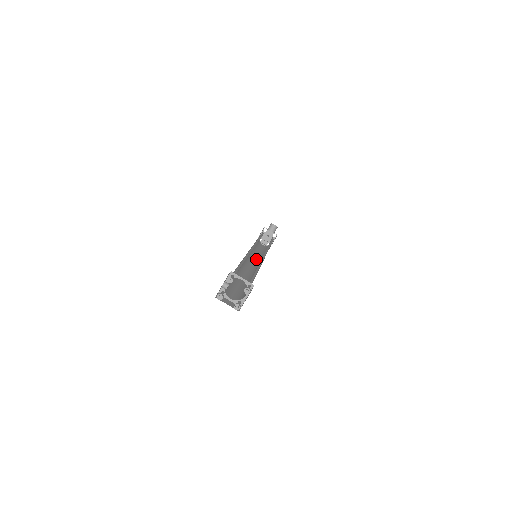
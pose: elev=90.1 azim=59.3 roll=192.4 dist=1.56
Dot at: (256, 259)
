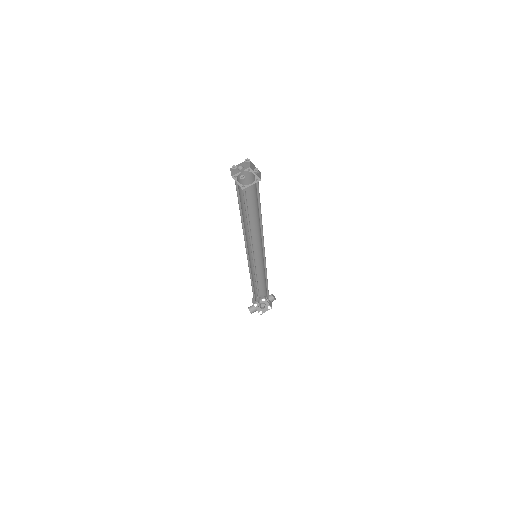
Dot at: occluded
